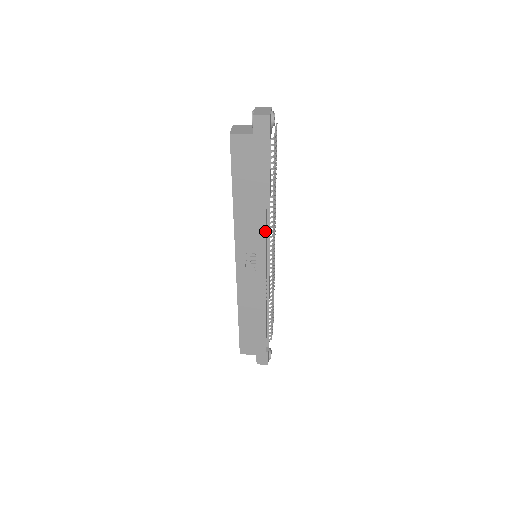
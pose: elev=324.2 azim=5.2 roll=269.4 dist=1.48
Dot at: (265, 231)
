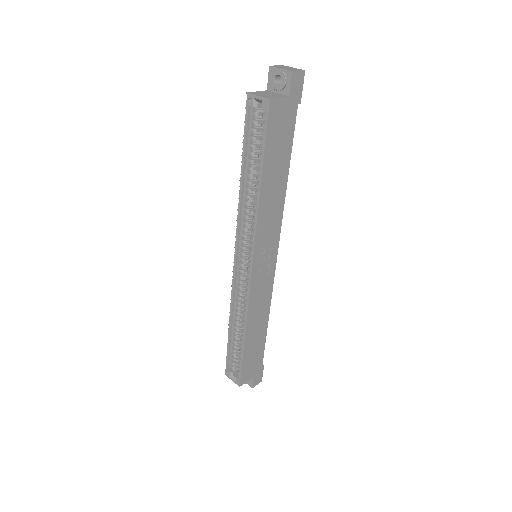
Dot at: (281, 217)
